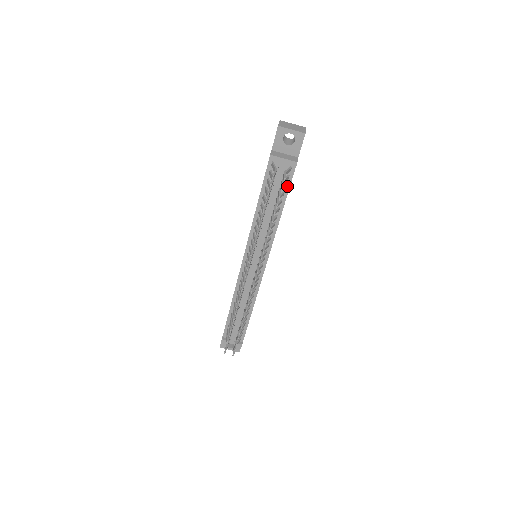
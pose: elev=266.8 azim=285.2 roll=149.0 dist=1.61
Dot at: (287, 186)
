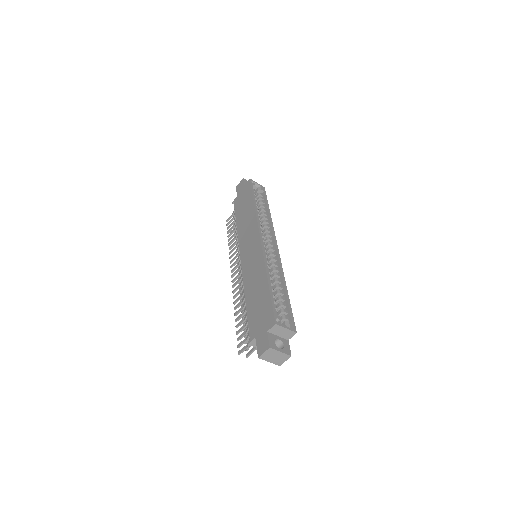
Dot at: occluded
